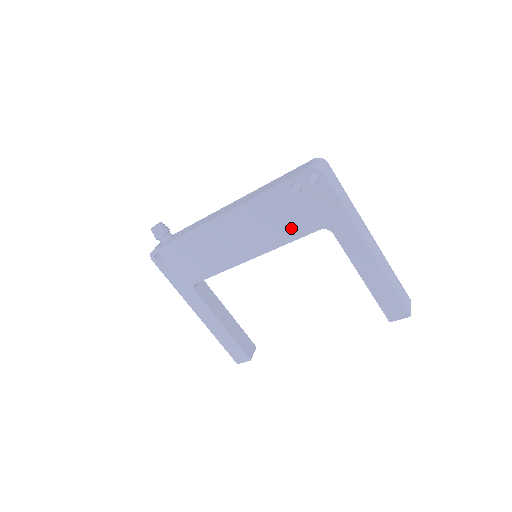
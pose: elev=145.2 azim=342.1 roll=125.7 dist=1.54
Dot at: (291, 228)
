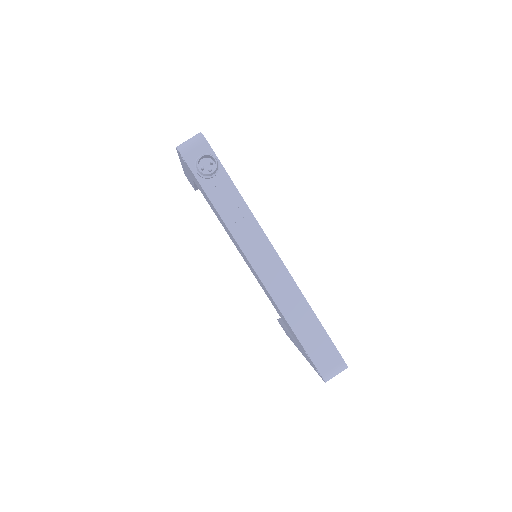
Dot at: occluded
